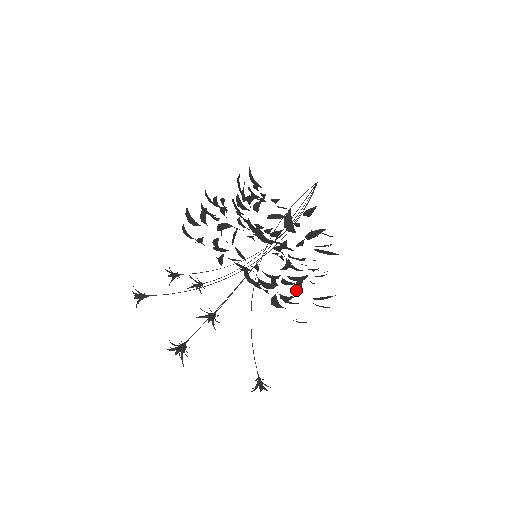
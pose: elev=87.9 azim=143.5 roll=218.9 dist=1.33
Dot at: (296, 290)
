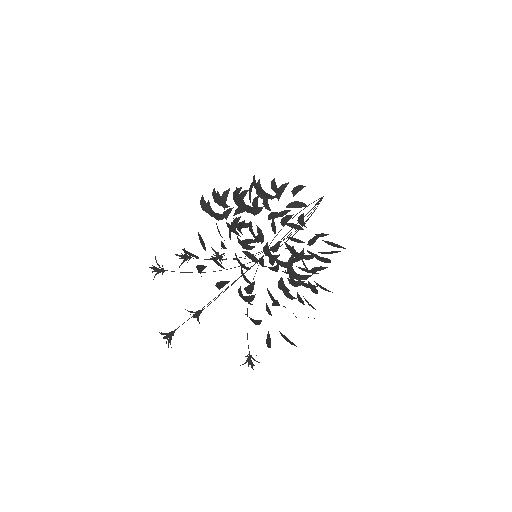
Dot at: (276, 305)
